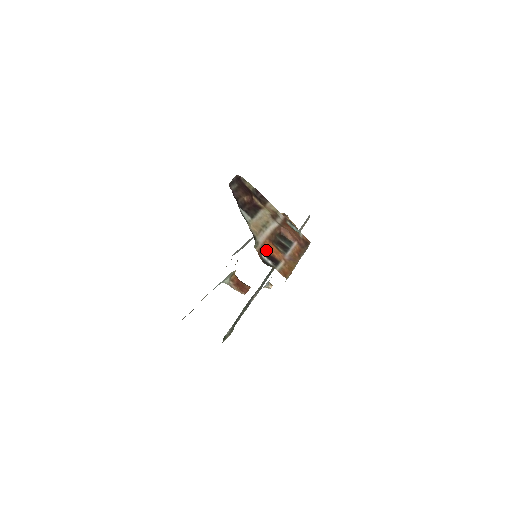
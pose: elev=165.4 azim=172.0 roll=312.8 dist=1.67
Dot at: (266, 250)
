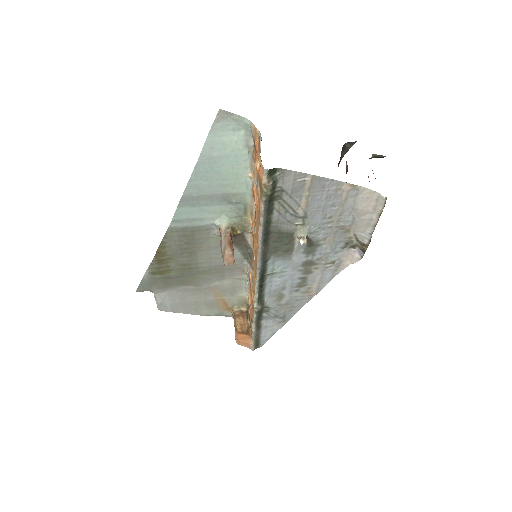
Dot at: (368, 177)
